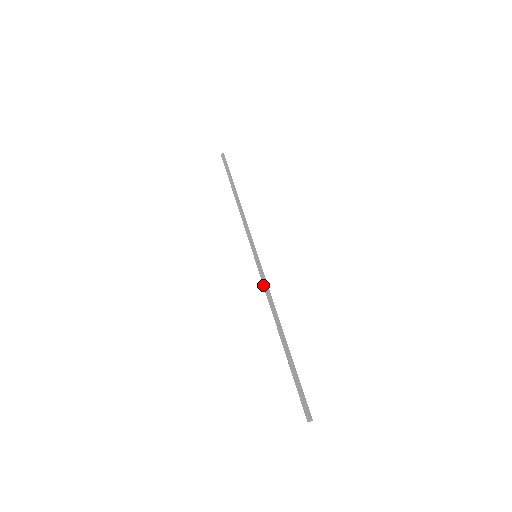
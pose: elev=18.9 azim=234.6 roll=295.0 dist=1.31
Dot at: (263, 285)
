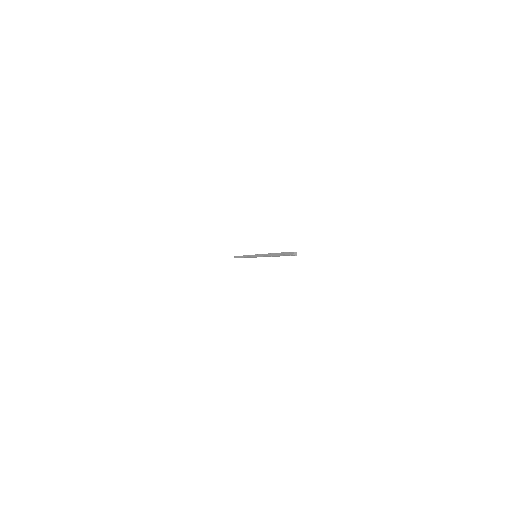
Dot at: (260, 256)
